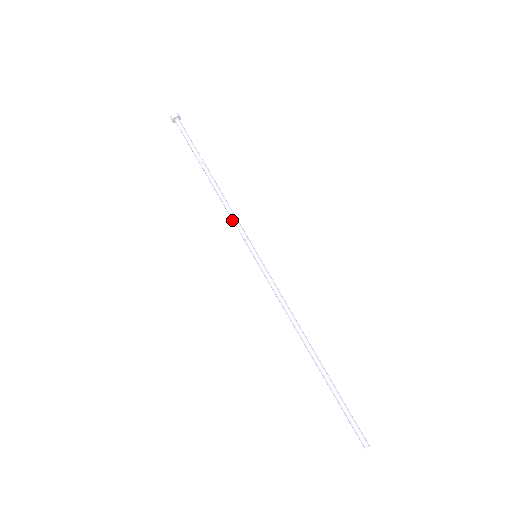
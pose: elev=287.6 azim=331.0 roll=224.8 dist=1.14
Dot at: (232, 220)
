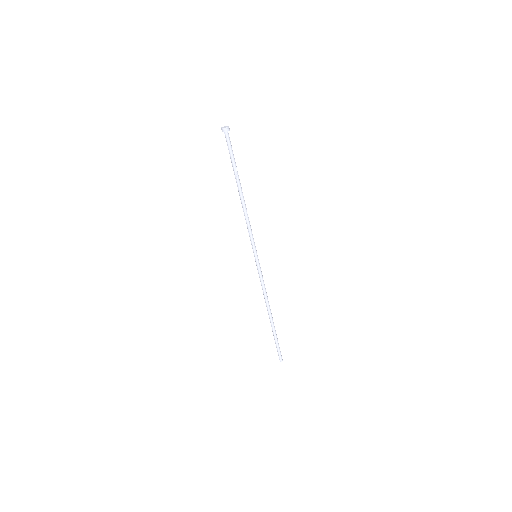
Dot at: (248, 228)
